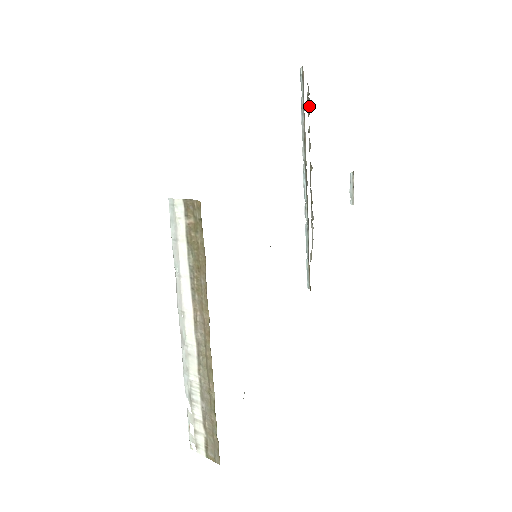
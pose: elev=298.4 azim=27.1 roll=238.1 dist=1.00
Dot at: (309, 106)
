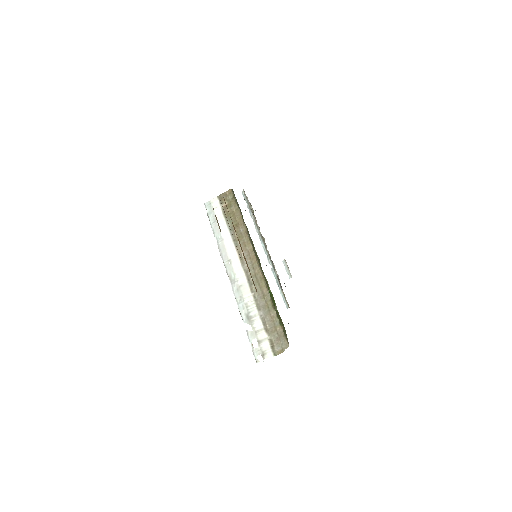
Dot at: (252, 210)
